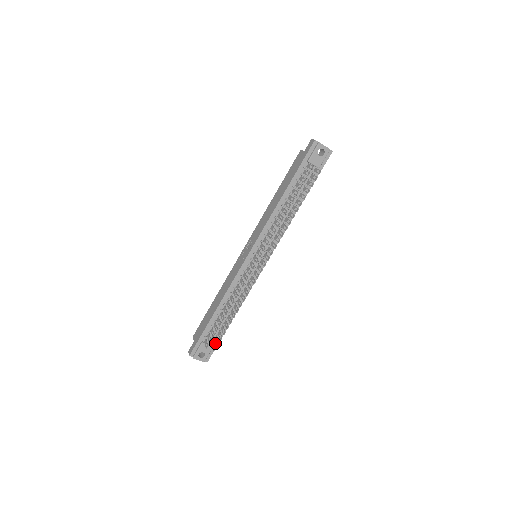
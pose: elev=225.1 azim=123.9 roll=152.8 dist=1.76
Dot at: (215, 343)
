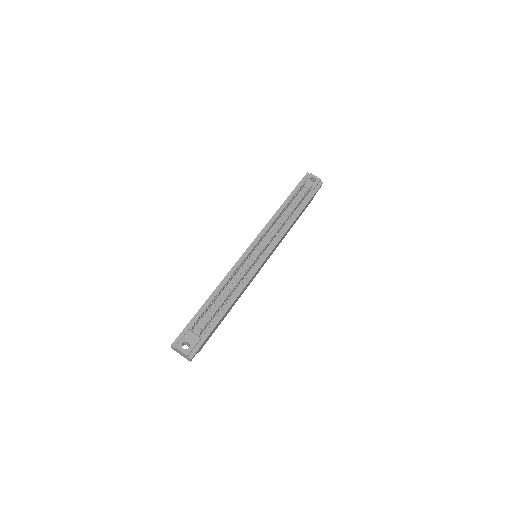
Dot at: (204, 336)
